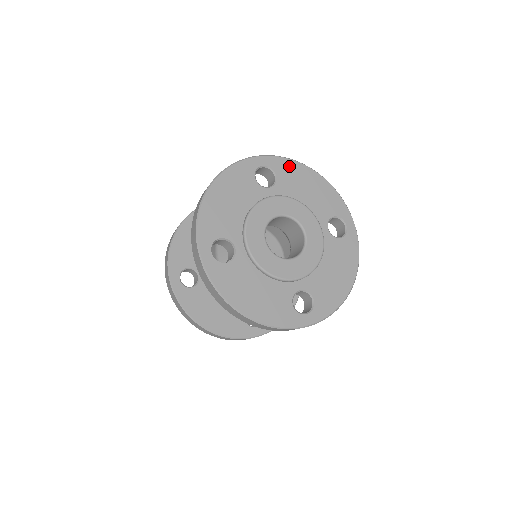
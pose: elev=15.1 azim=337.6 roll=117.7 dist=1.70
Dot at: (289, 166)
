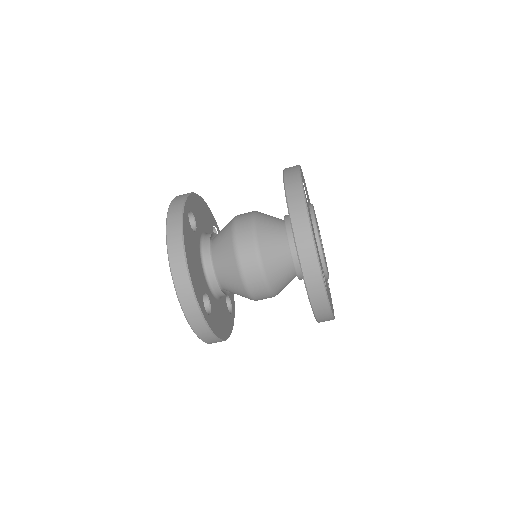
Dot at: occluded
